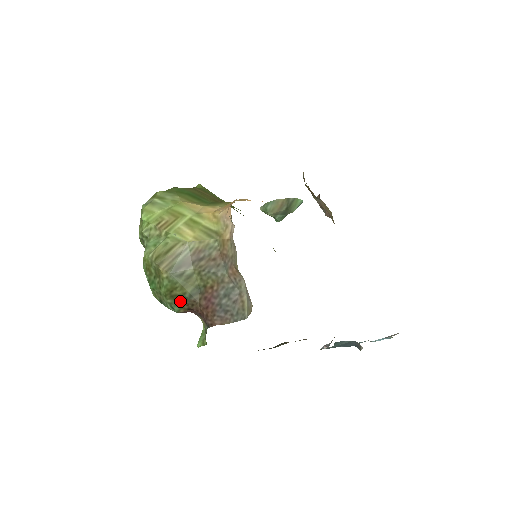
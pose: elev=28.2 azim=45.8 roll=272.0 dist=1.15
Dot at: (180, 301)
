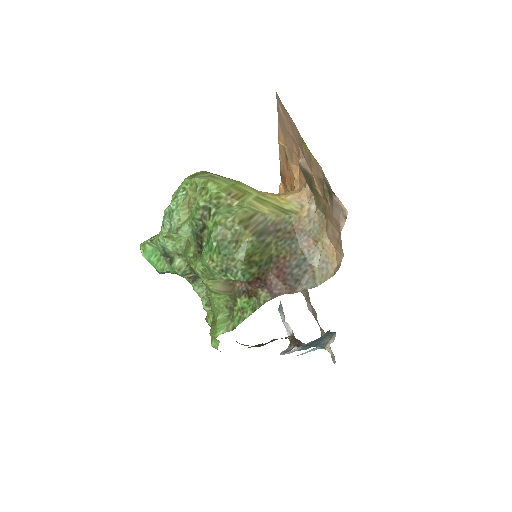
Dot at: (254, 268)
